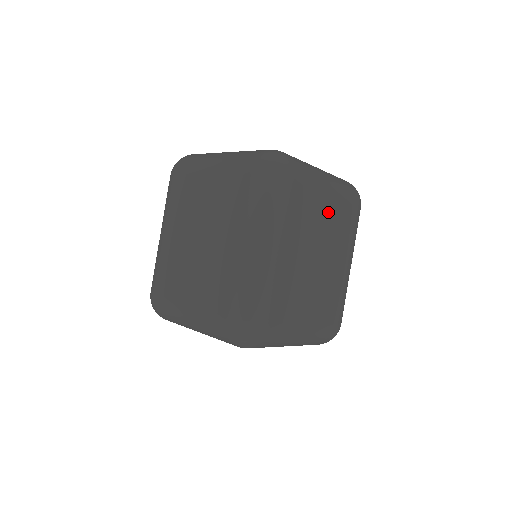
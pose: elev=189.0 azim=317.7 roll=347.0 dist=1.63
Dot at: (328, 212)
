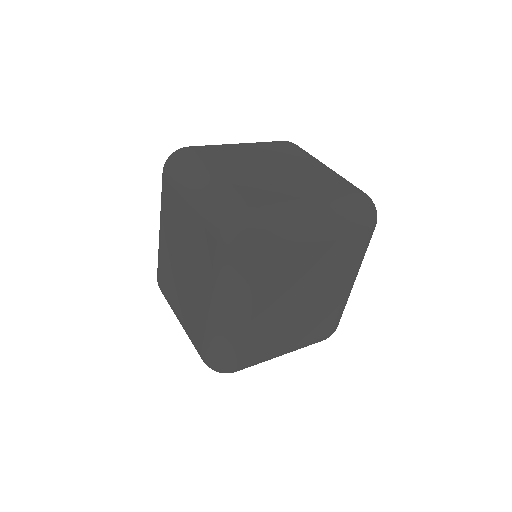
Dot at: (318, 258)
